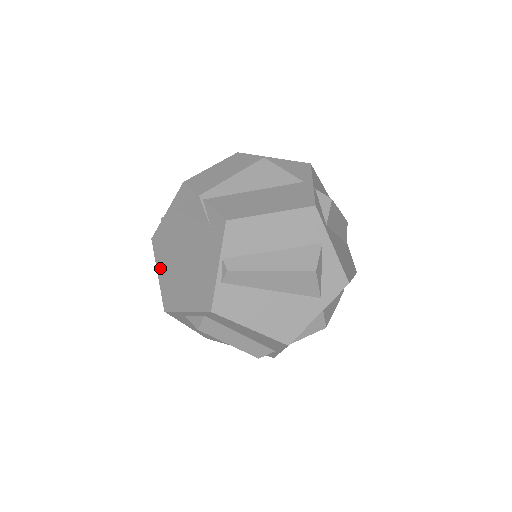
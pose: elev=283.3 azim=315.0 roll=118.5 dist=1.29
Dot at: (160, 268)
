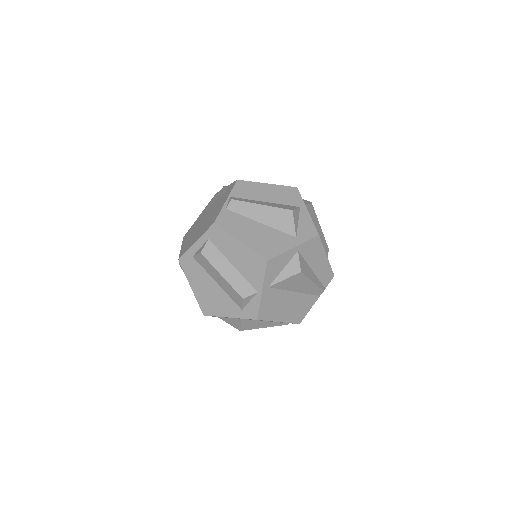
Dot at: (184, 243)
